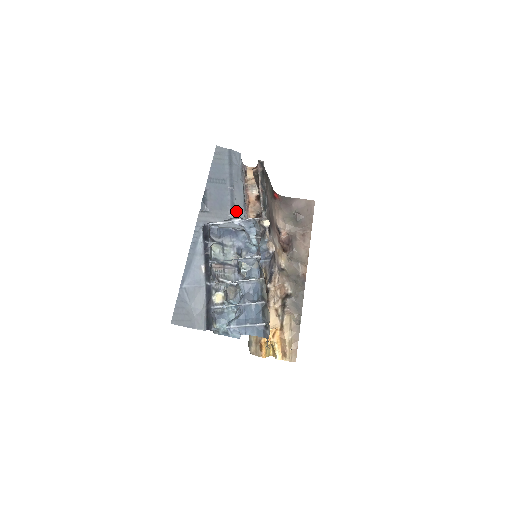
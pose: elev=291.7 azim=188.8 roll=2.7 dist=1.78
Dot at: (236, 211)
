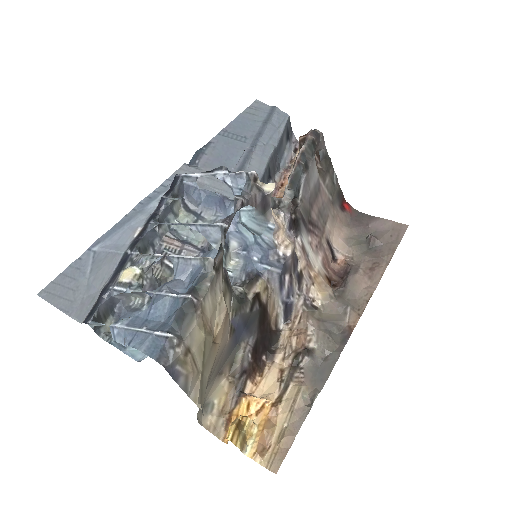
Dot at: occluded
